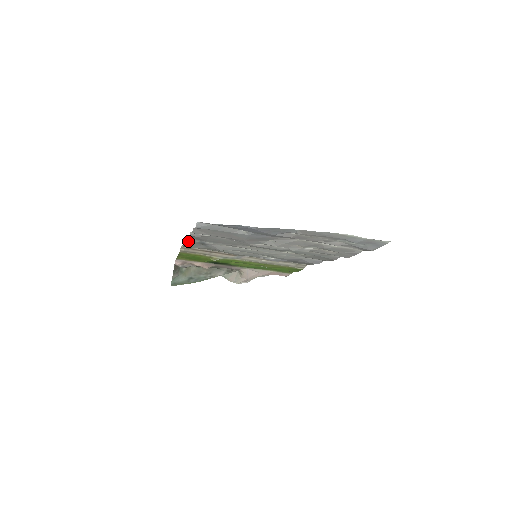
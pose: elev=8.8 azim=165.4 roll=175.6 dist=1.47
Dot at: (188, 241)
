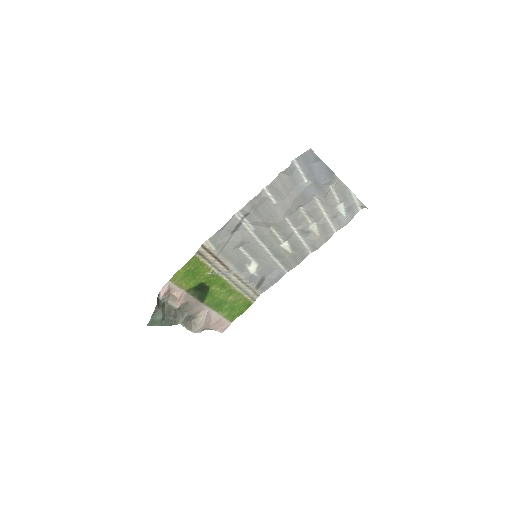
Dot at: (230, 221)
